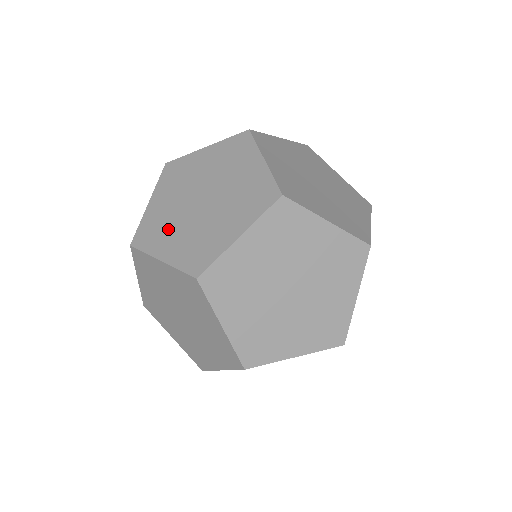
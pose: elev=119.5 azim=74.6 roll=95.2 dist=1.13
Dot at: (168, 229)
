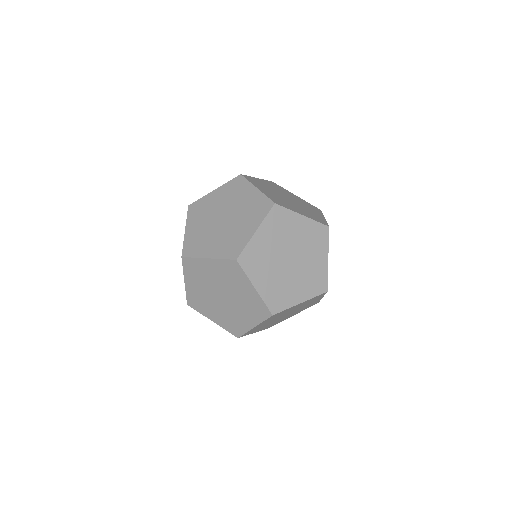
Dot at: (206, 240)
